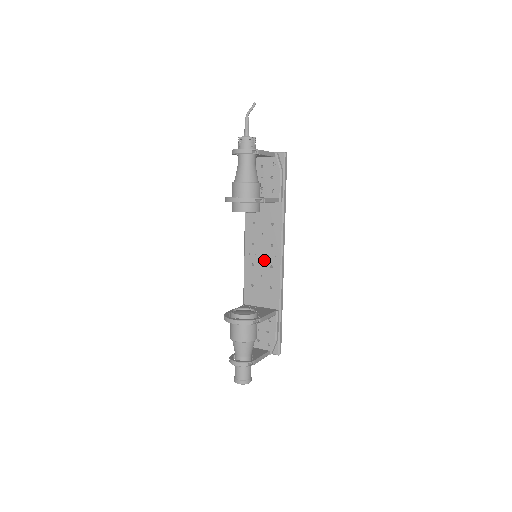
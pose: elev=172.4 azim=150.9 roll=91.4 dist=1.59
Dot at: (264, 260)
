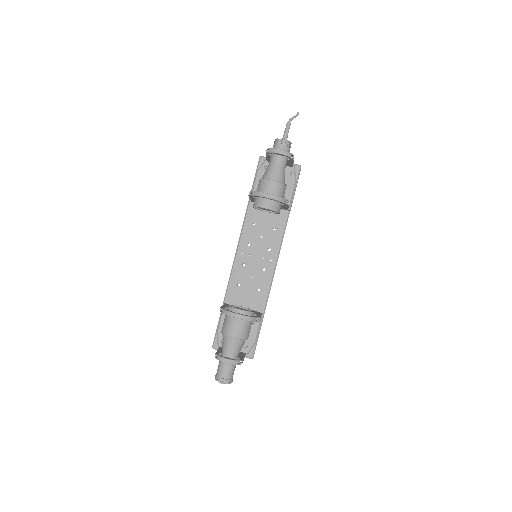
Dot at: (258, 262)
